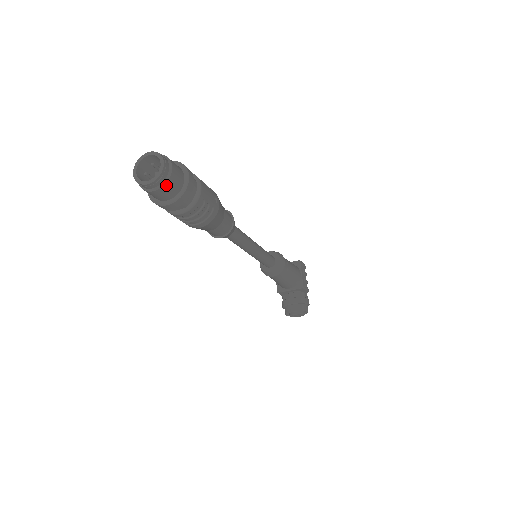
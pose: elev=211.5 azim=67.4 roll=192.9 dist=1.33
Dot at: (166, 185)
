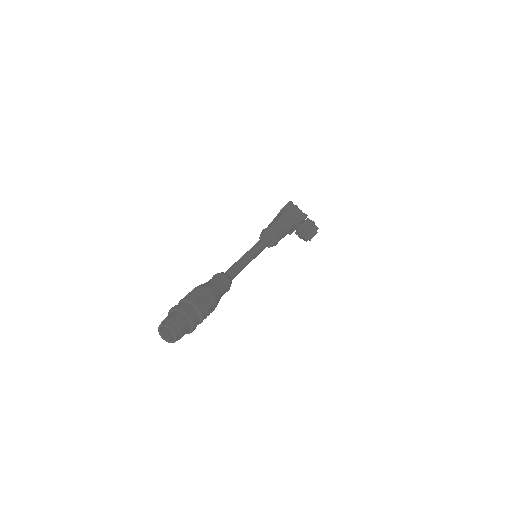
Dot at: (182, 333)
